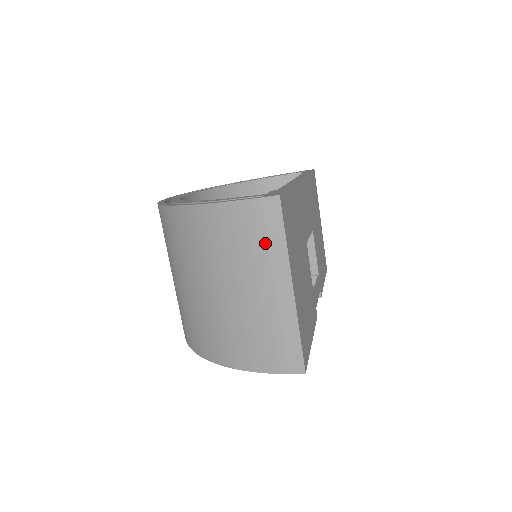
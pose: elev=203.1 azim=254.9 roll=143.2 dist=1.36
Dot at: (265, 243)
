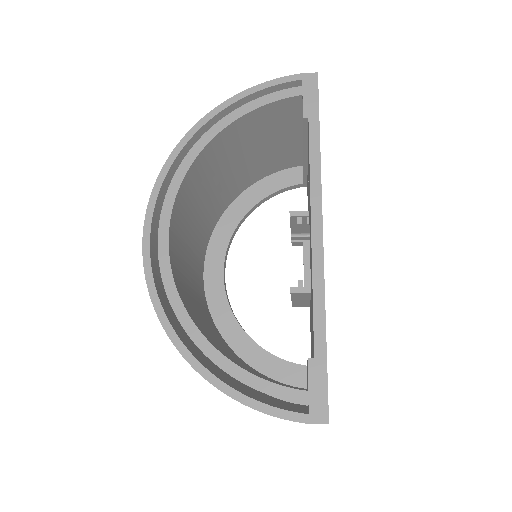
Dot at: occluded
